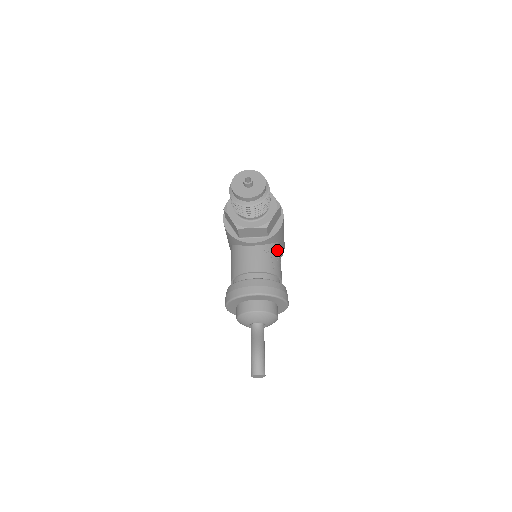
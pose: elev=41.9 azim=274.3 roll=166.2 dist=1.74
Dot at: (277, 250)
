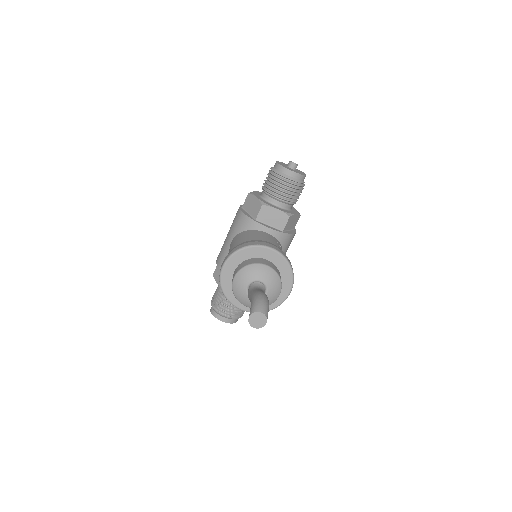
Dot at: occluded
